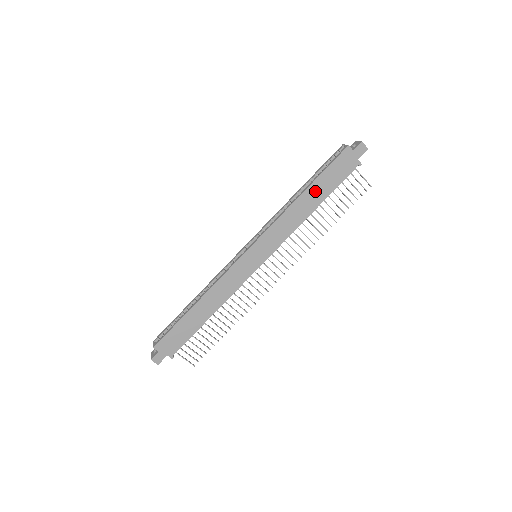
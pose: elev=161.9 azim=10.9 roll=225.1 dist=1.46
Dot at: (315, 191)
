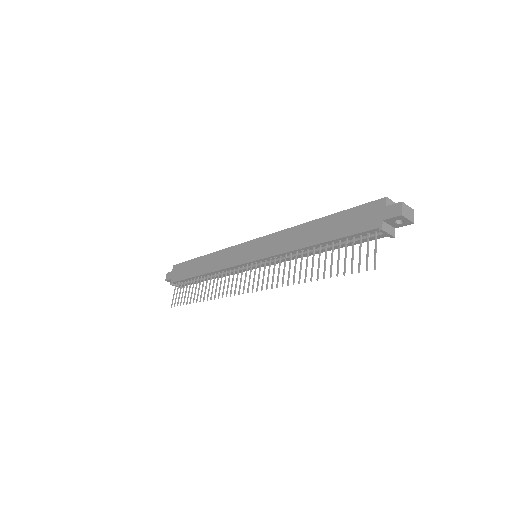
Dot at: (325, 226)
